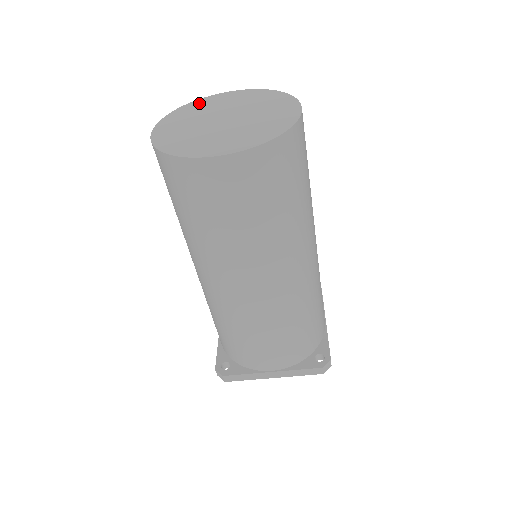
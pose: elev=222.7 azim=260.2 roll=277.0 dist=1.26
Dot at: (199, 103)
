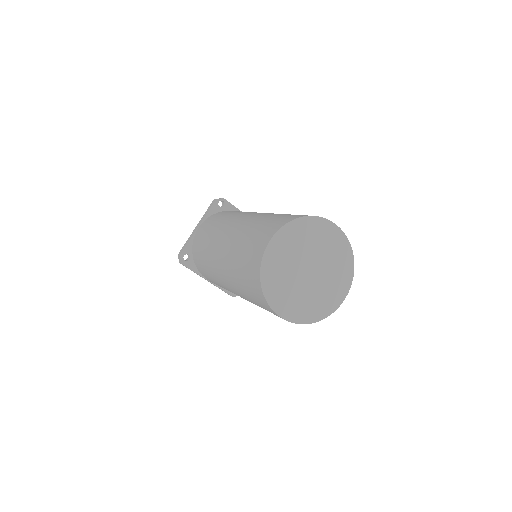
Dot at: (313, 225)
